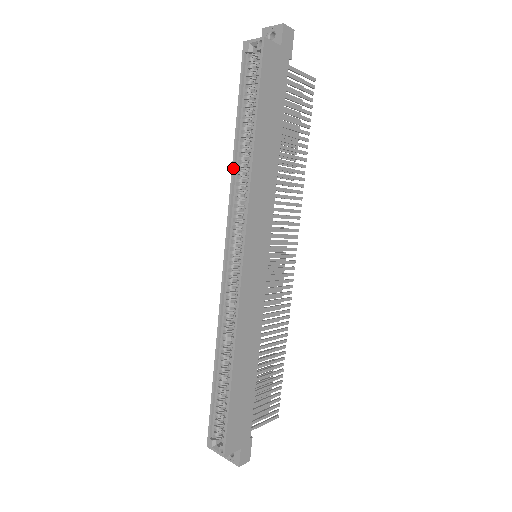
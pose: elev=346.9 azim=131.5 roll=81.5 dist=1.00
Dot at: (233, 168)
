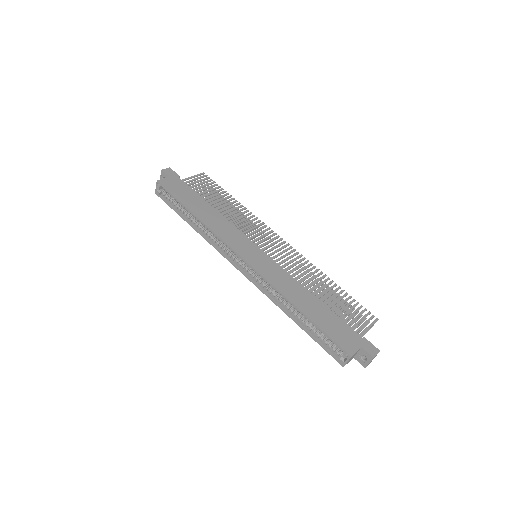
Dot at: (201, 235)
